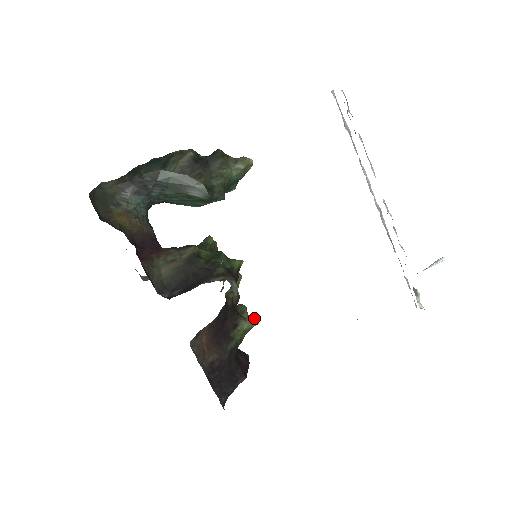
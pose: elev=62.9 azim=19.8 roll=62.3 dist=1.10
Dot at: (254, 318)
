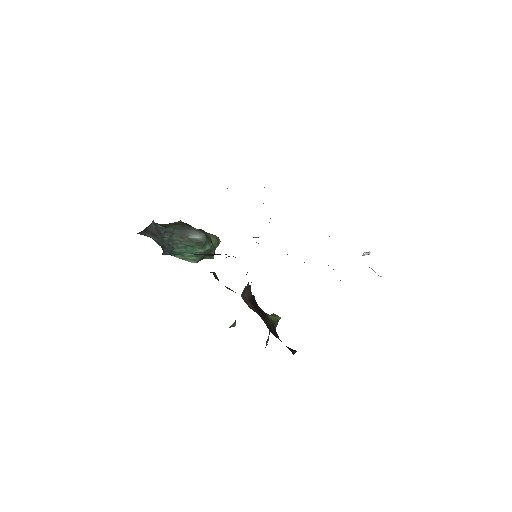
Dot at: (275, 314)
